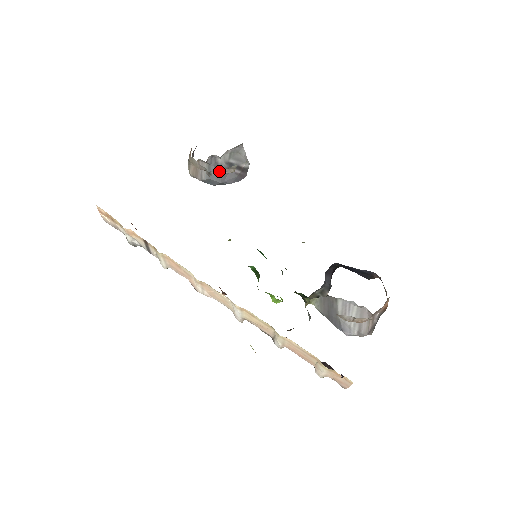
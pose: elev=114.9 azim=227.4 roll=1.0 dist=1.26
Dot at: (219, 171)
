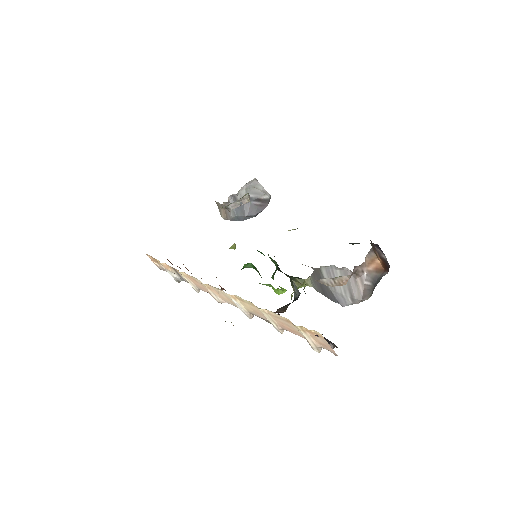
Dot at: (236, 204)
